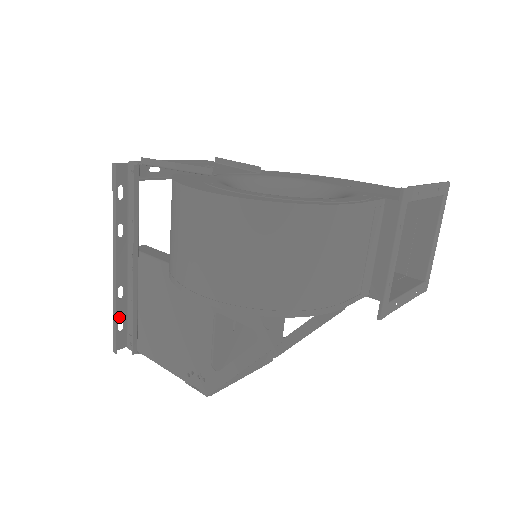
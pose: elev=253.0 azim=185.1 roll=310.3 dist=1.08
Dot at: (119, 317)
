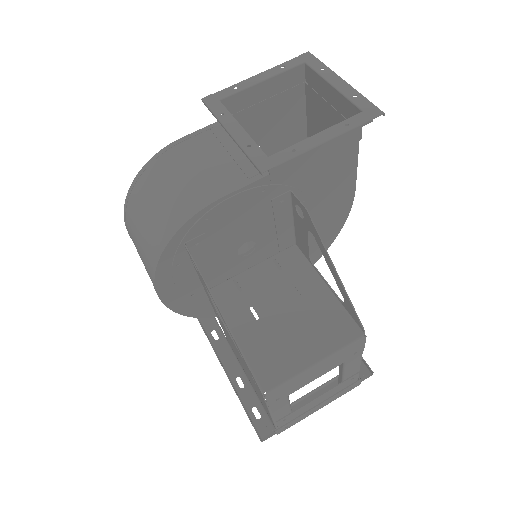
Dot at: (250, 405)
